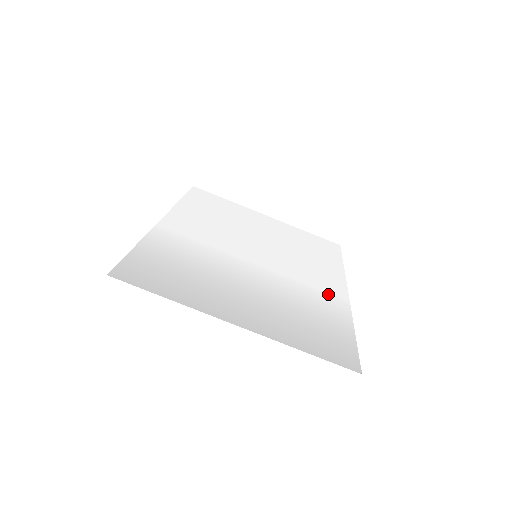
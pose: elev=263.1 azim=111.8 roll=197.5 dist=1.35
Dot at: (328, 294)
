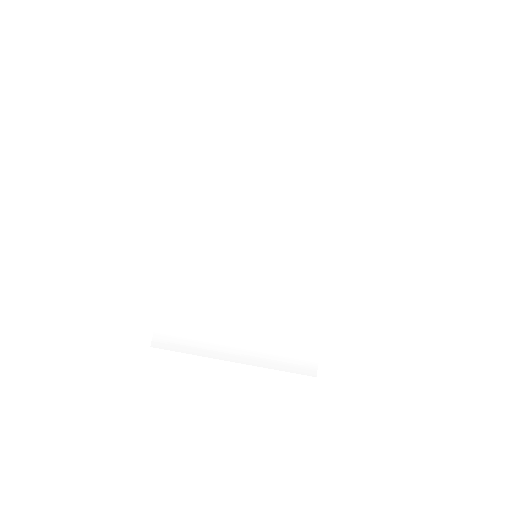
Dot at: (313, 286)
